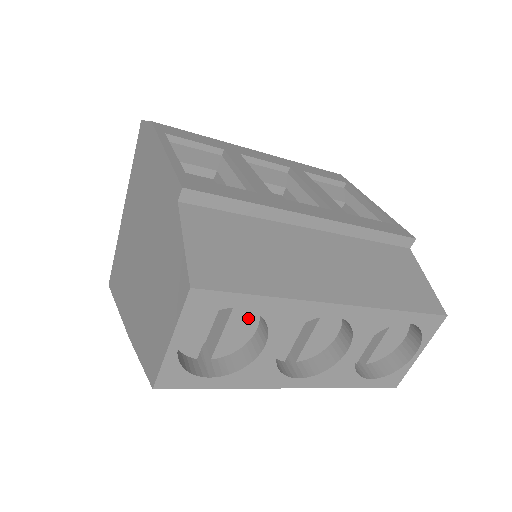
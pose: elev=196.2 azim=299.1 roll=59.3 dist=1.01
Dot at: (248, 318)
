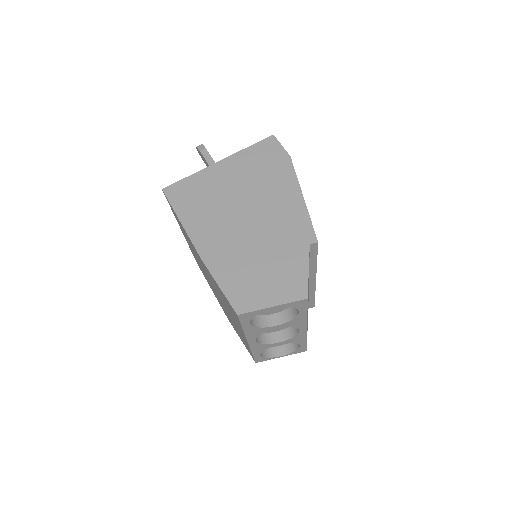
Dot at: (280, 309)
